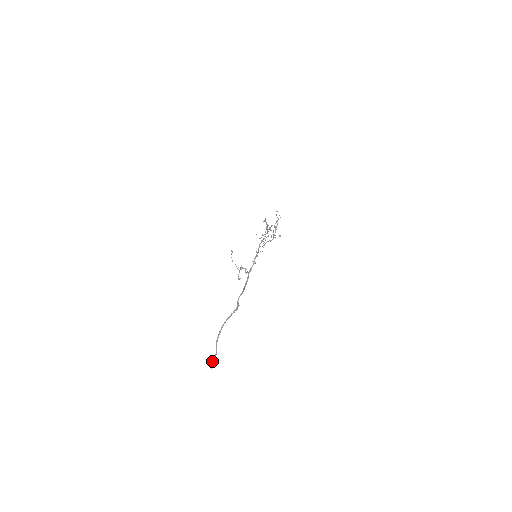
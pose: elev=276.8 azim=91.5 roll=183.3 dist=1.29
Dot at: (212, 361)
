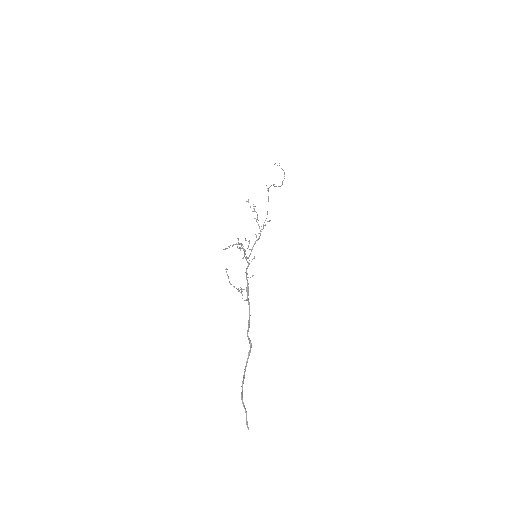
Dot at: (246, 422)
